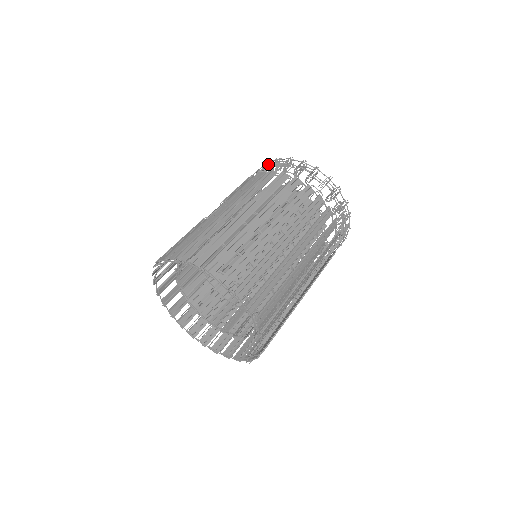
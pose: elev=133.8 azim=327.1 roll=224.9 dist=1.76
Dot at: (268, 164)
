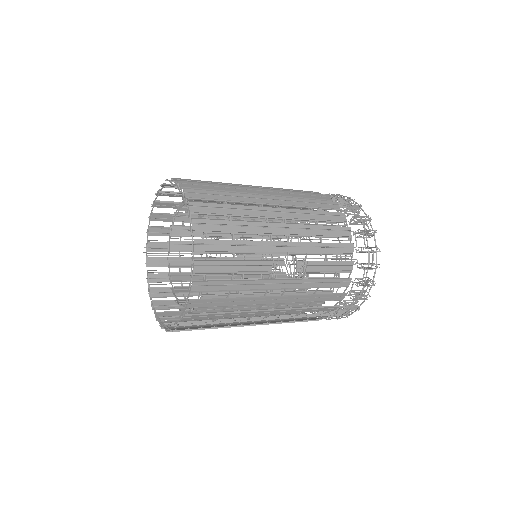
Dot at: occluded
